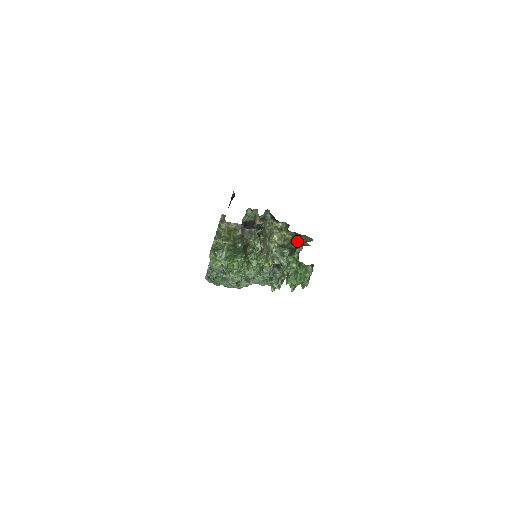
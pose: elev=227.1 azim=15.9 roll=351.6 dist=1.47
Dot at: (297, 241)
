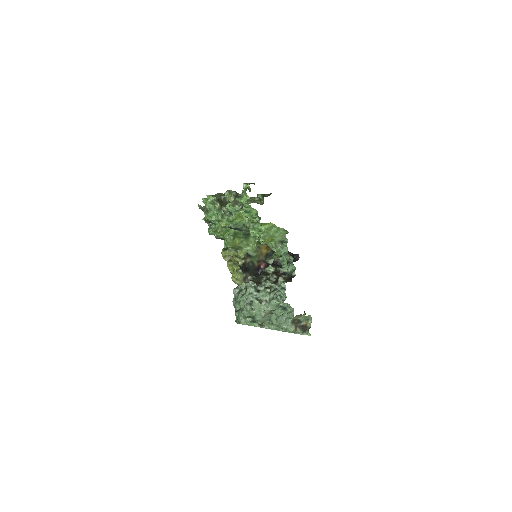
Dot at: occluded
